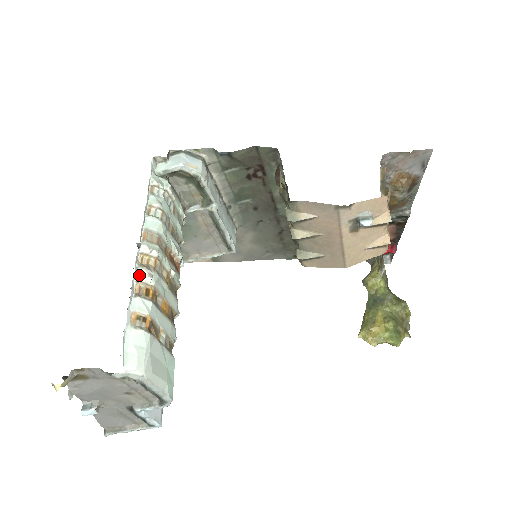
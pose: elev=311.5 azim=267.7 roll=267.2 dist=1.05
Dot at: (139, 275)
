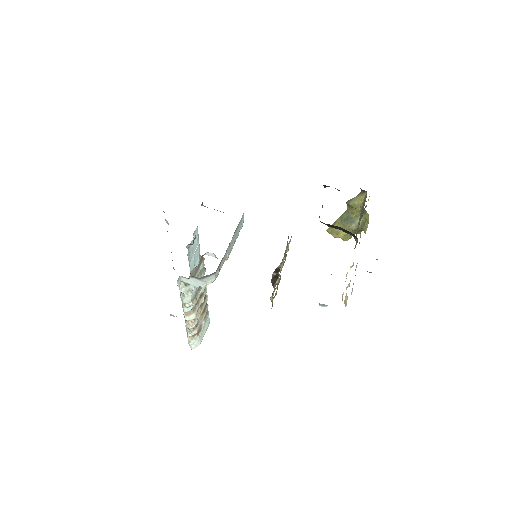
Dot at: (188, 328)
